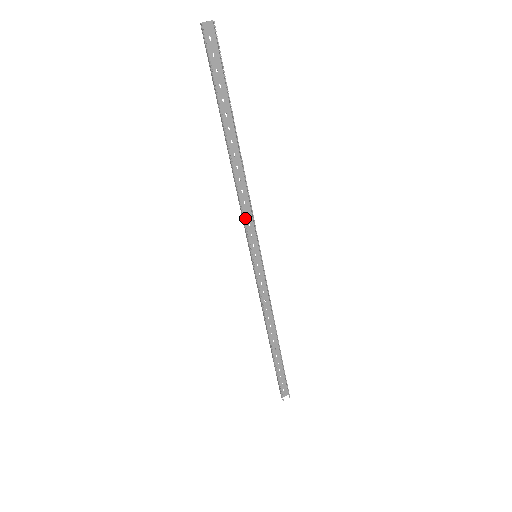
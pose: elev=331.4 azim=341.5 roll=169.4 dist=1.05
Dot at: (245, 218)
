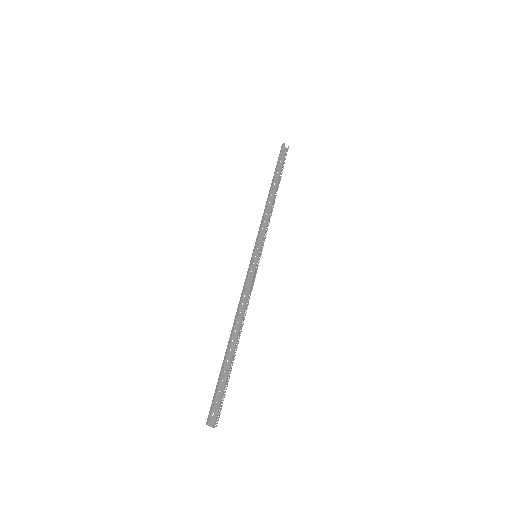
Dot at: (261, 229)
